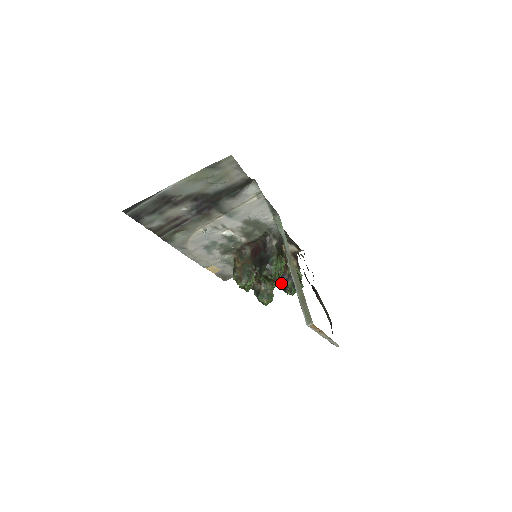
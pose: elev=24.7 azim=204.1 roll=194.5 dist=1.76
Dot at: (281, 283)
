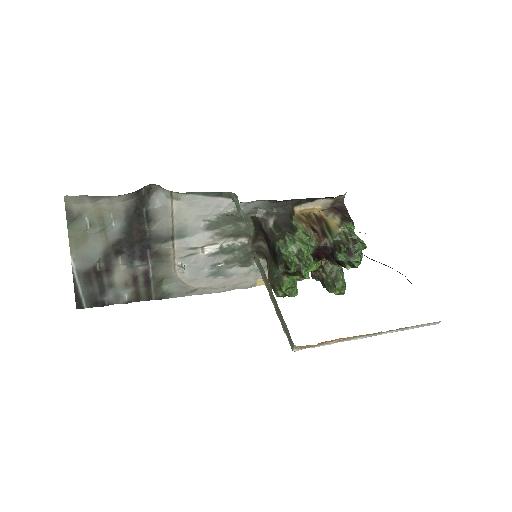
Dot at: (332, 260)
